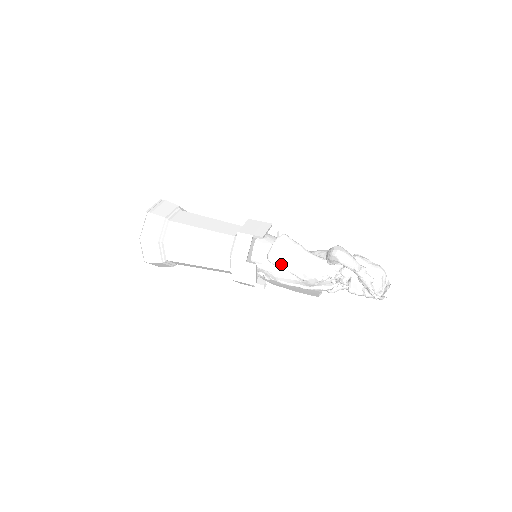
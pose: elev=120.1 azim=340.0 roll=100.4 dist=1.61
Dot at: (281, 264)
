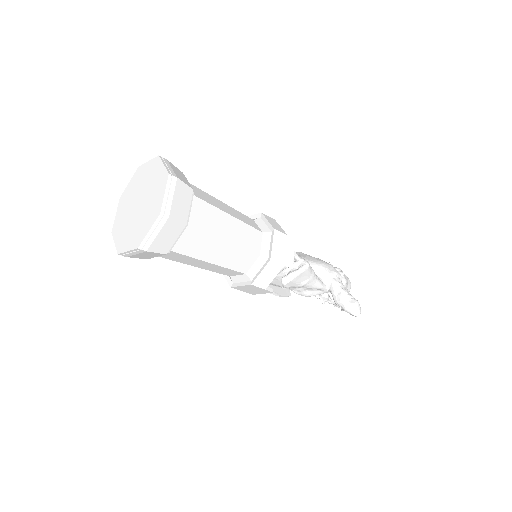
Dot at: (291, 287)
